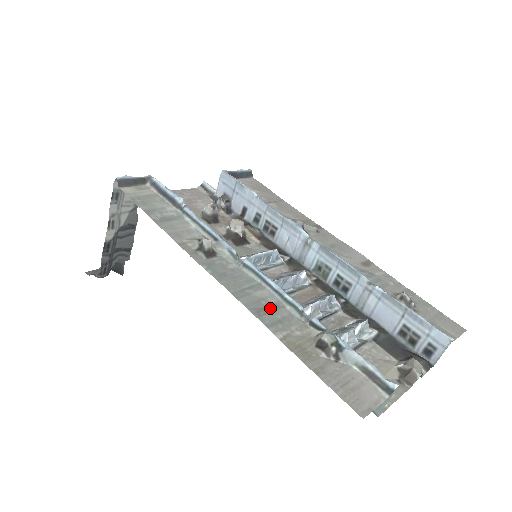
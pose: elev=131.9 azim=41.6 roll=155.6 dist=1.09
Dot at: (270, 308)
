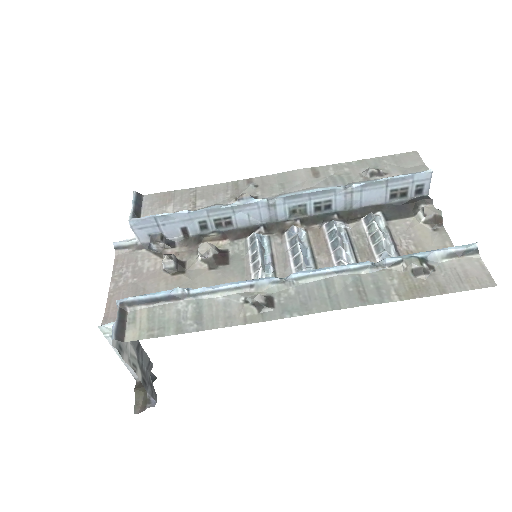
Dot at: (360, 288)
